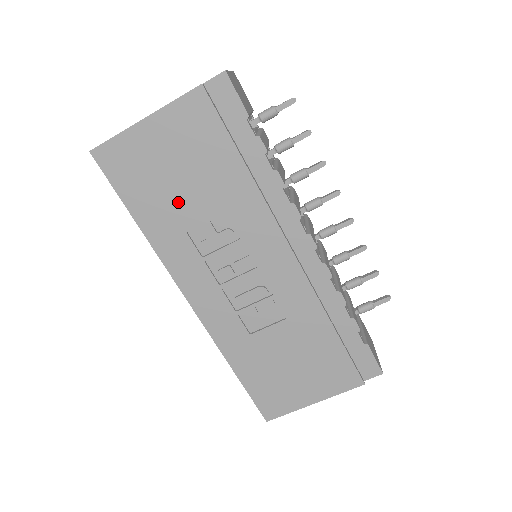
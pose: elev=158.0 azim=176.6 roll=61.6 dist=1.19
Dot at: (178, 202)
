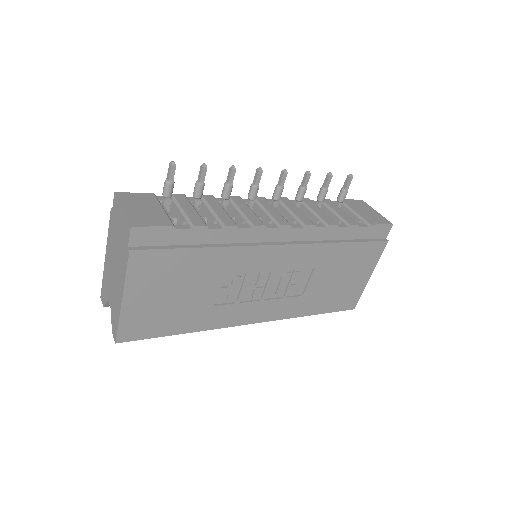
Dot at: (192, 302)
